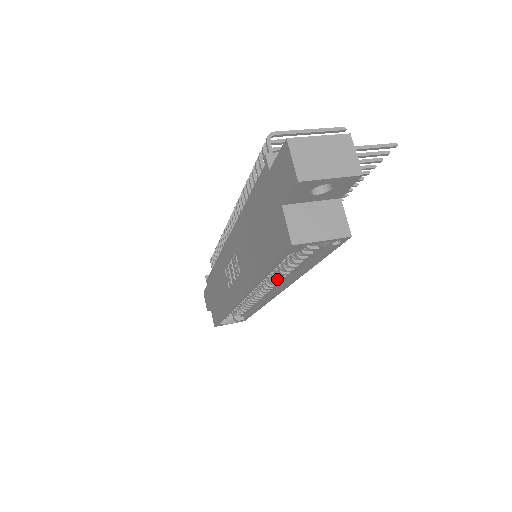
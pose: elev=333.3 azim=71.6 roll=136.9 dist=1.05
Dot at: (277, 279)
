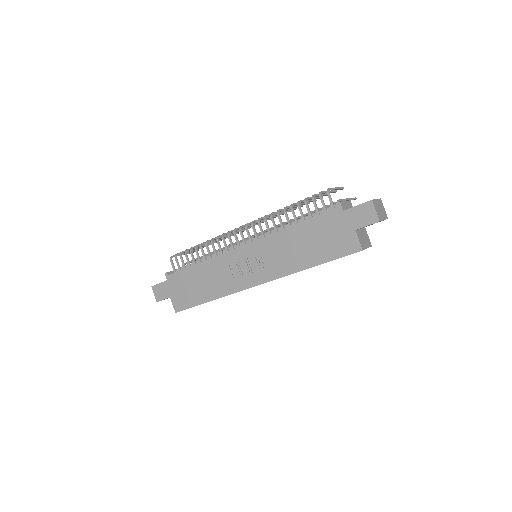
Dot at: occluded
